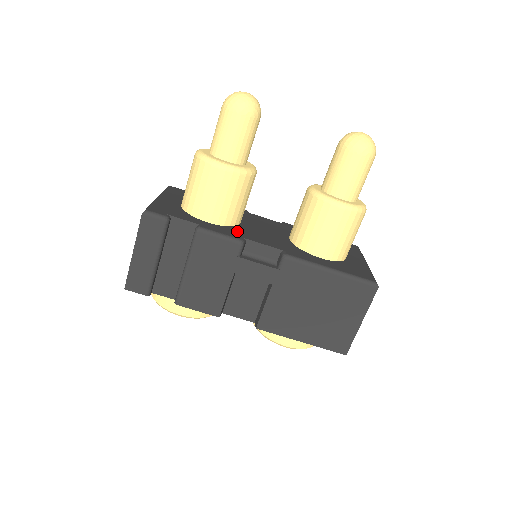
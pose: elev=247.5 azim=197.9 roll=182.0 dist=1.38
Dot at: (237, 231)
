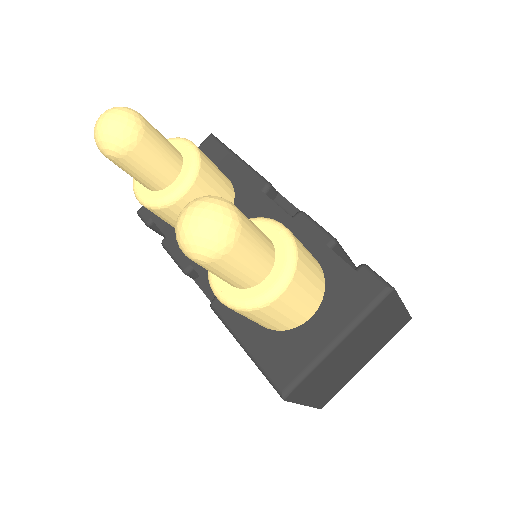
Dot at: occluded
